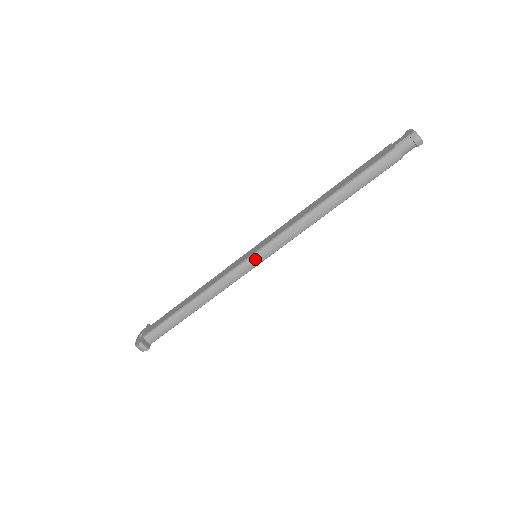
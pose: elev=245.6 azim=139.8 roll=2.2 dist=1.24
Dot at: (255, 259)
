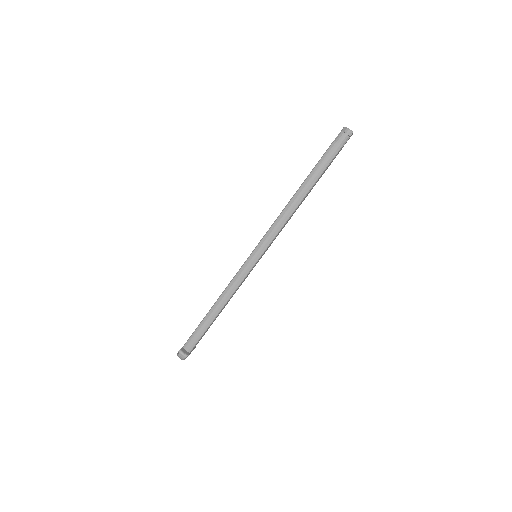
Dot at: (254, 256)
